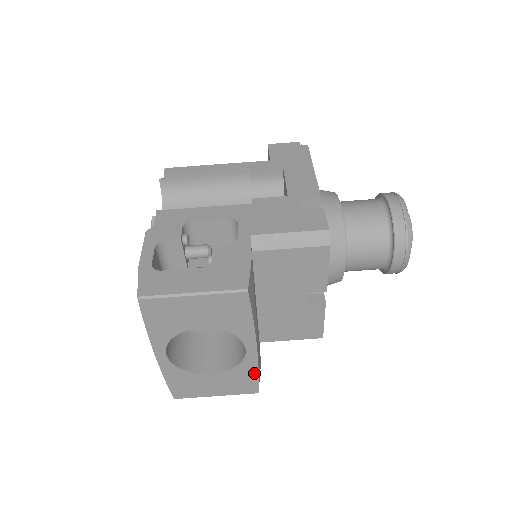
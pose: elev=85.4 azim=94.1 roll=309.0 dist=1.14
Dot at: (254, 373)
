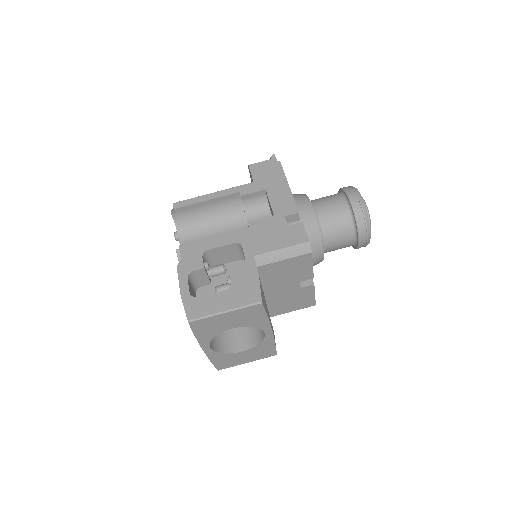
Dot at: (272, 345)
